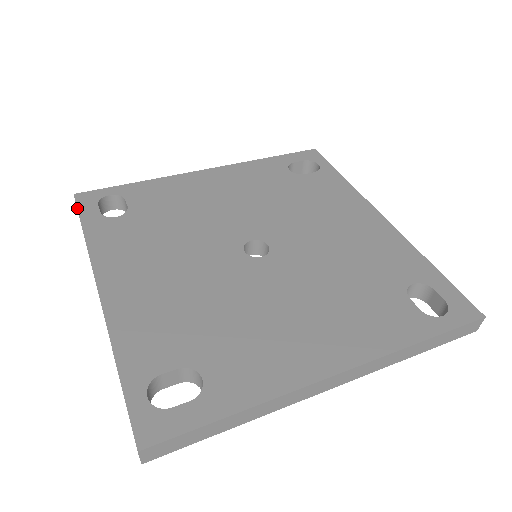
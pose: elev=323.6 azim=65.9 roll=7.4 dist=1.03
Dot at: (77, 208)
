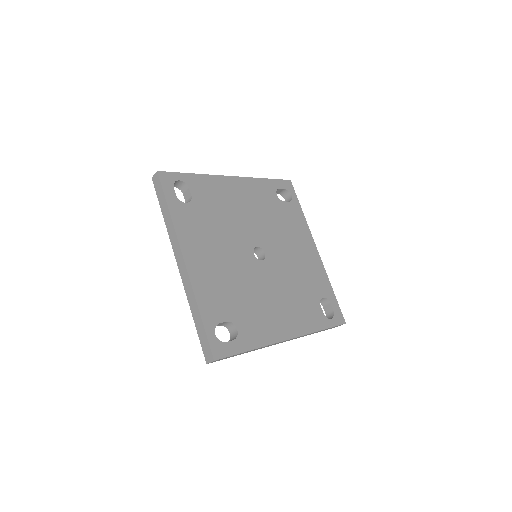
Dot at: (162, 186)
